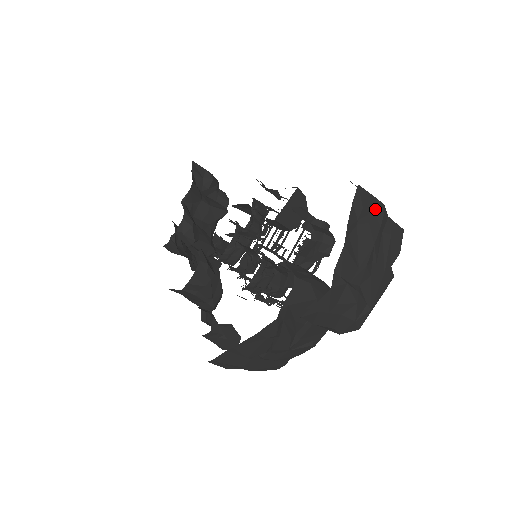
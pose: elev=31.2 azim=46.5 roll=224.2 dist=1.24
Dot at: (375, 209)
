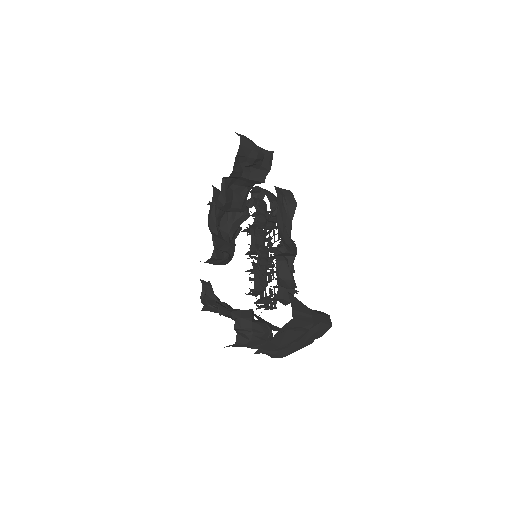
Dot at: (304, 326)
